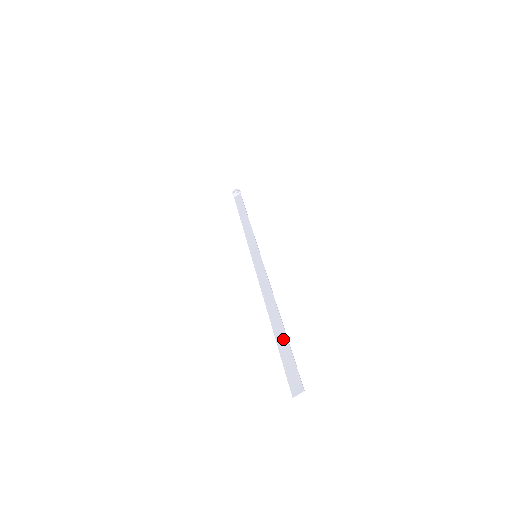
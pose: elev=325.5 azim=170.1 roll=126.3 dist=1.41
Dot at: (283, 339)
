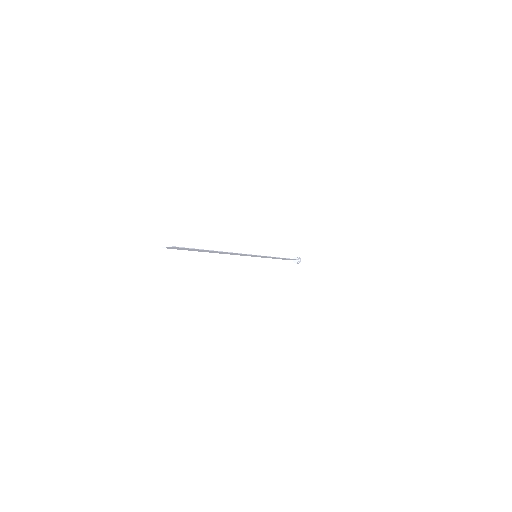
Dot at: (203, 250)
